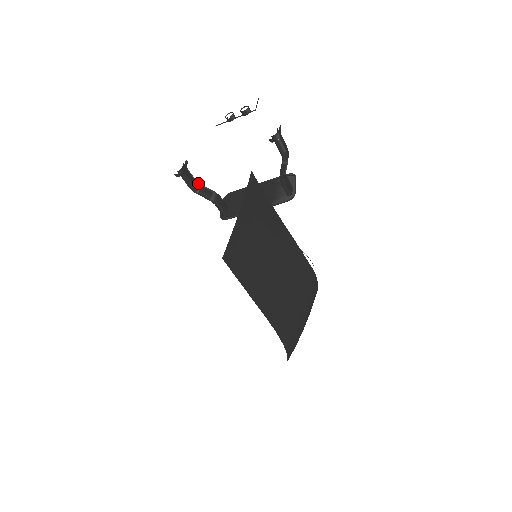
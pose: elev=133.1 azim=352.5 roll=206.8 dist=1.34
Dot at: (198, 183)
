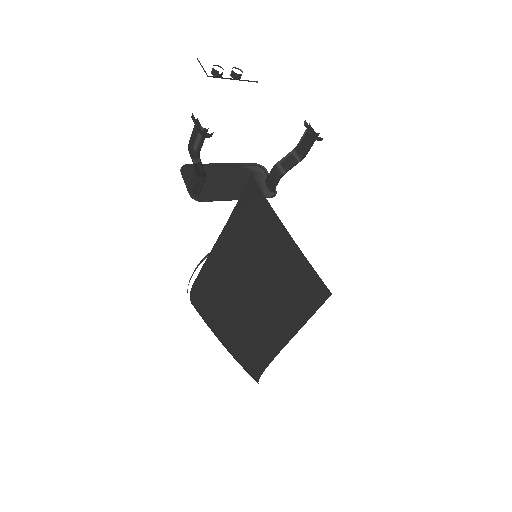
Dot at: occluded
